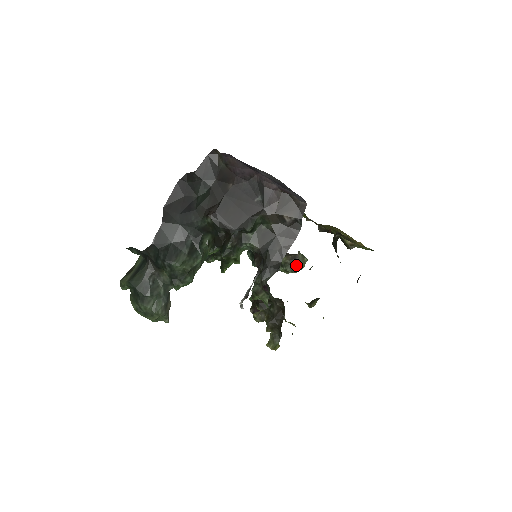
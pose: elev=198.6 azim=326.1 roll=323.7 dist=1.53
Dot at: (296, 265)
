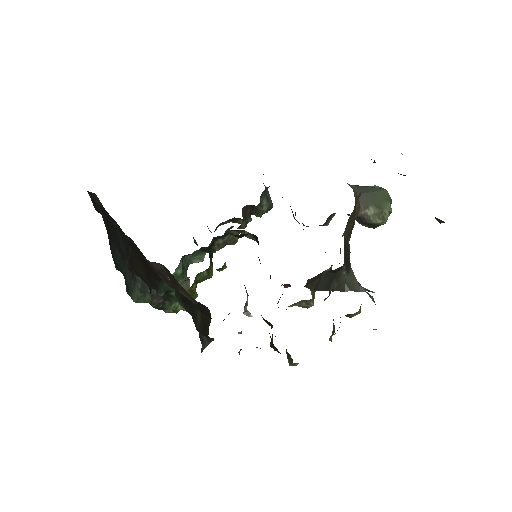
Dot at: (367, 223)
